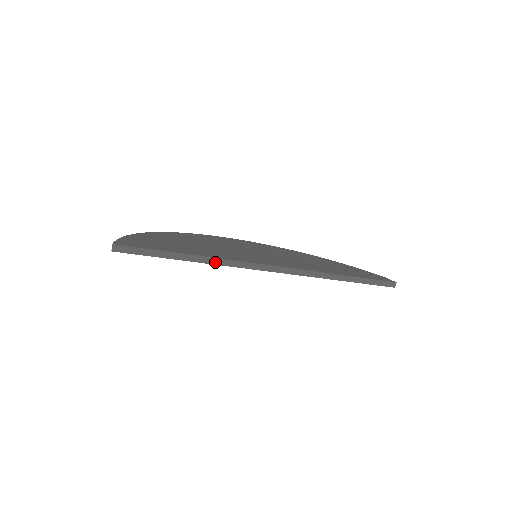
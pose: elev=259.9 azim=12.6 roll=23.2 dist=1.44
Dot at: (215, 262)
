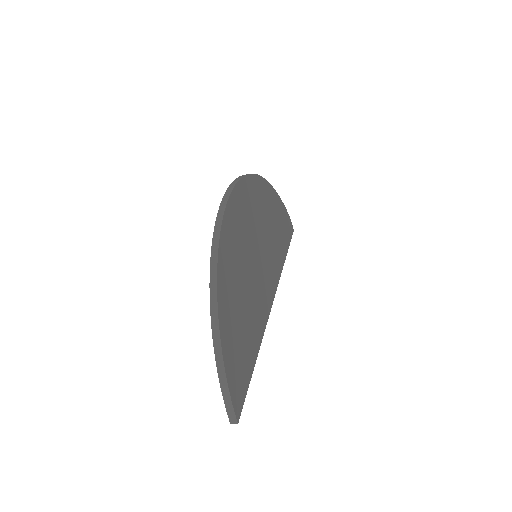
Dot at: occluded
